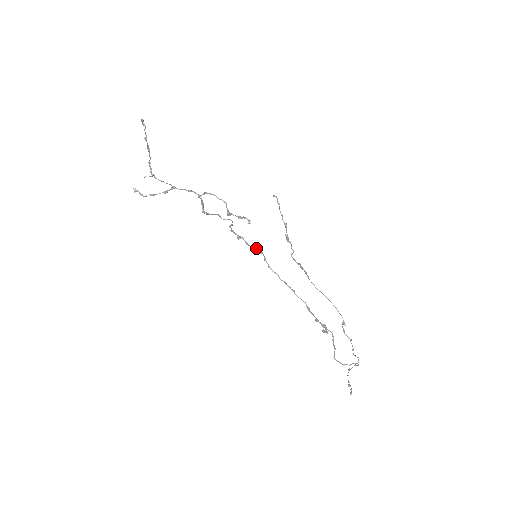
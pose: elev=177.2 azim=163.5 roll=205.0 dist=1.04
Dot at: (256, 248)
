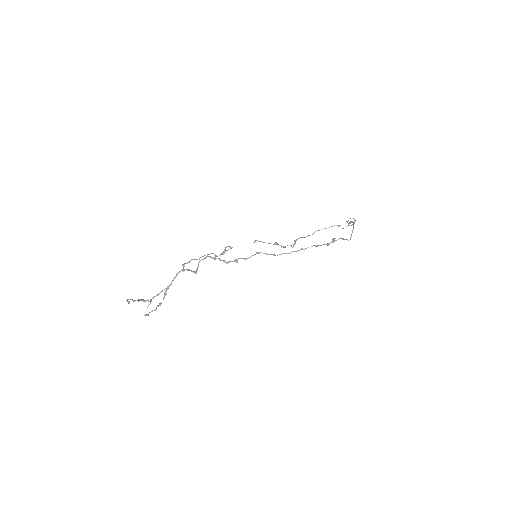
Dot at: occluded
